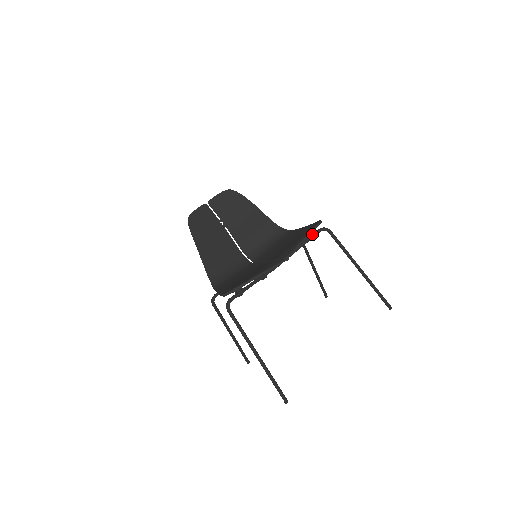
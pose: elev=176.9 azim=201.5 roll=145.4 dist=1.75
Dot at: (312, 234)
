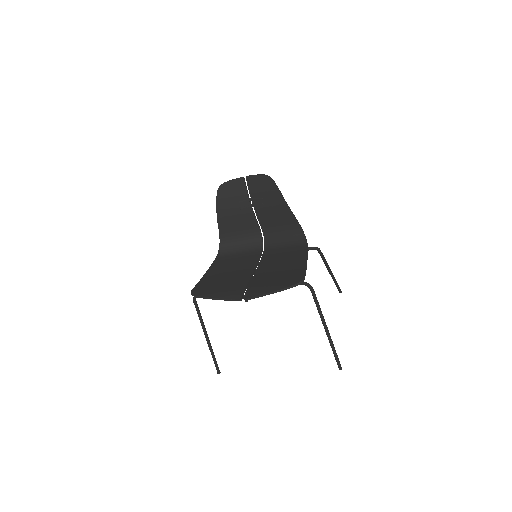
Dot at: occluded
